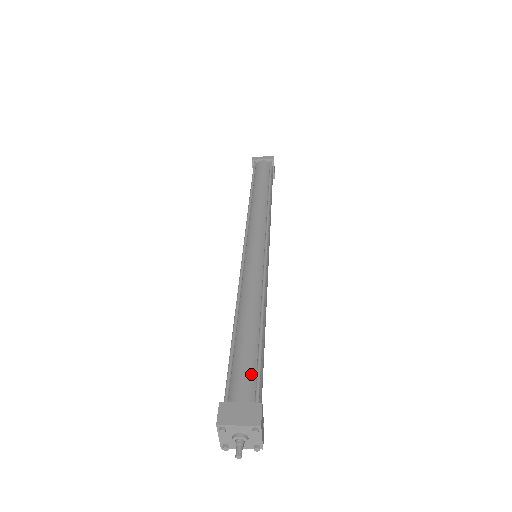
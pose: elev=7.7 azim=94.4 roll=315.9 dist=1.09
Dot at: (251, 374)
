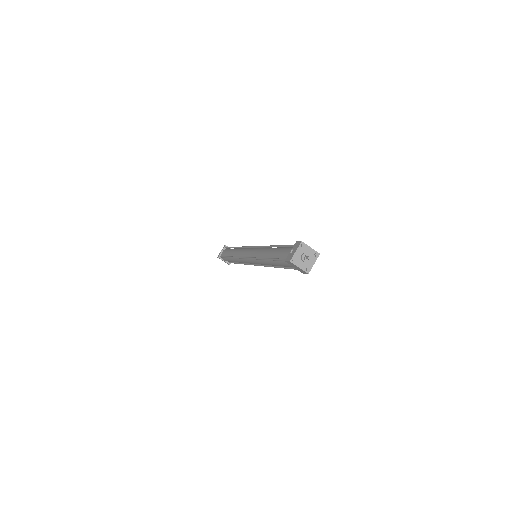
Dot at: occluded
